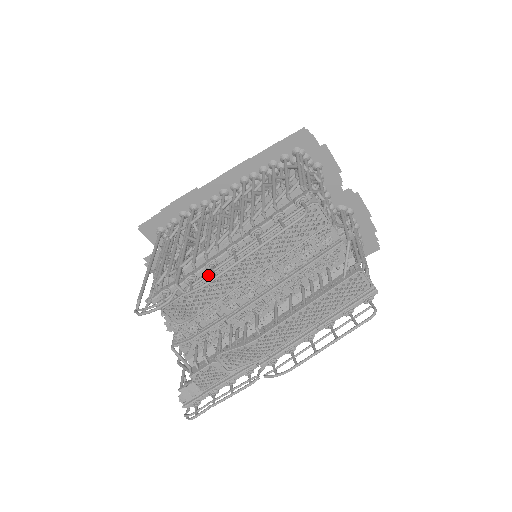
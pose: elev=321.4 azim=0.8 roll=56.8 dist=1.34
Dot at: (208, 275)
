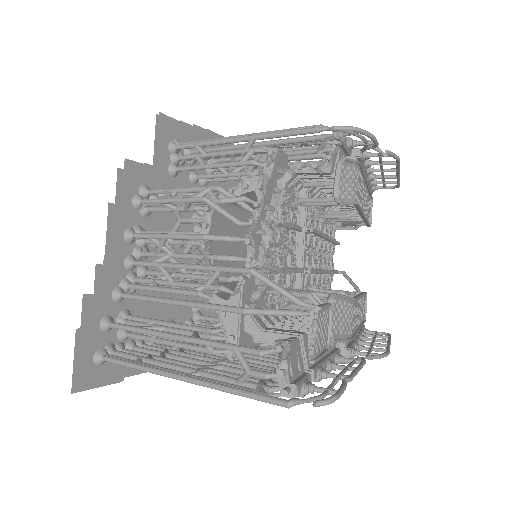
Dot at: (382, 162)
